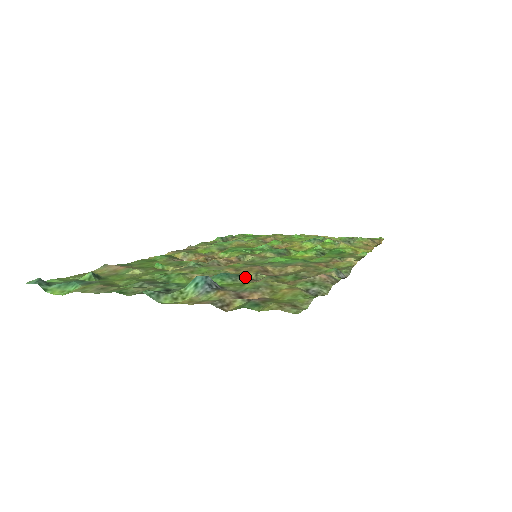
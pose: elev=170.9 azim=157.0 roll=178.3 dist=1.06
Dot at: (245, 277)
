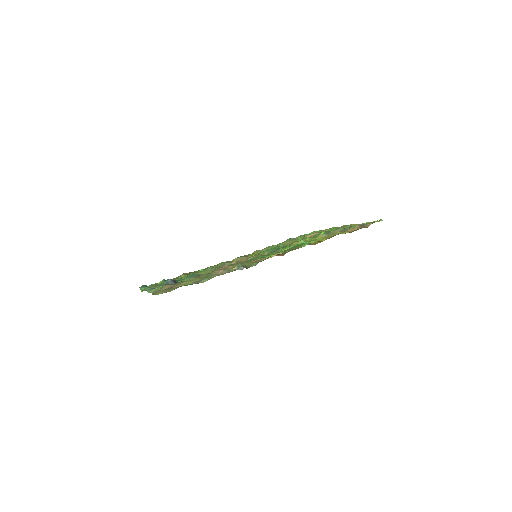
Dot at: (199, 275)
